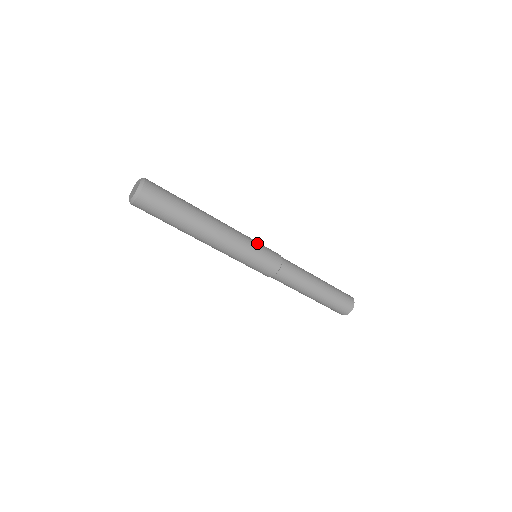
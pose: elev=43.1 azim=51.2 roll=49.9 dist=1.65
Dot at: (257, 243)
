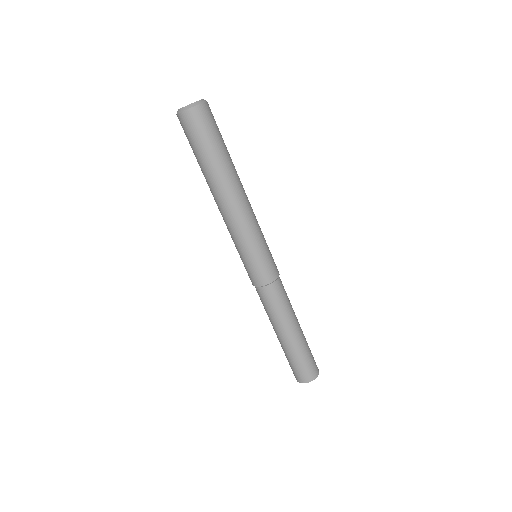
Dot at: occluded
